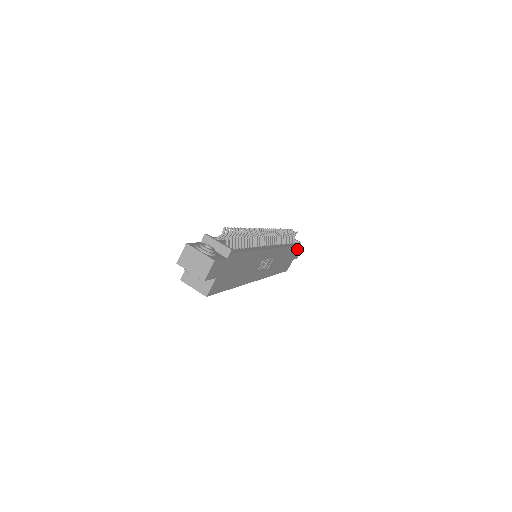
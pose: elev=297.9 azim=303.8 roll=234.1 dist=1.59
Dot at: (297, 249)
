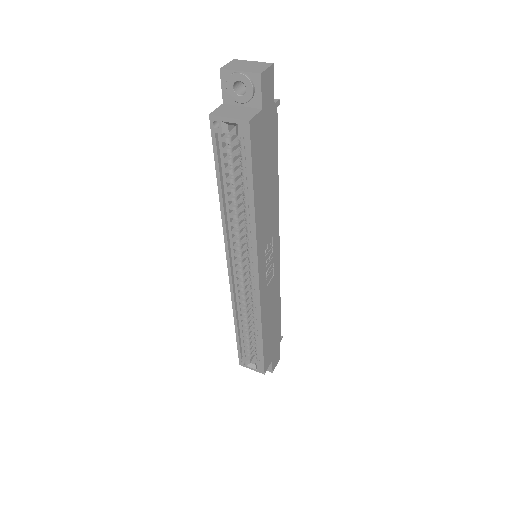
Dot at: (278, 343)
